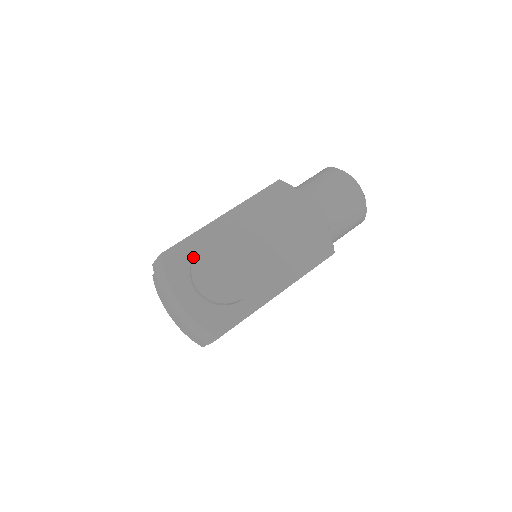
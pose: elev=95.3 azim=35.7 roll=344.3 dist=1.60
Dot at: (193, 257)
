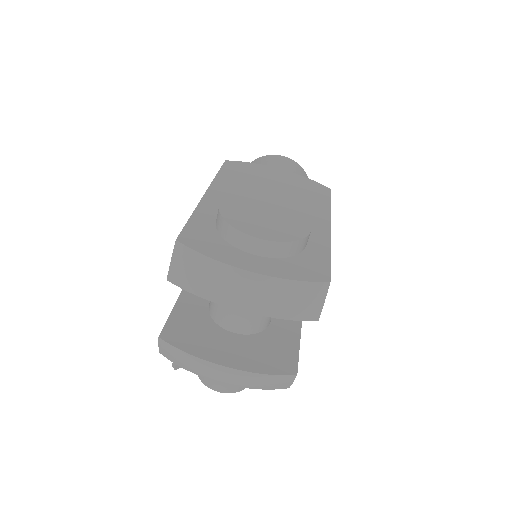
Dot at: (216, 230)
